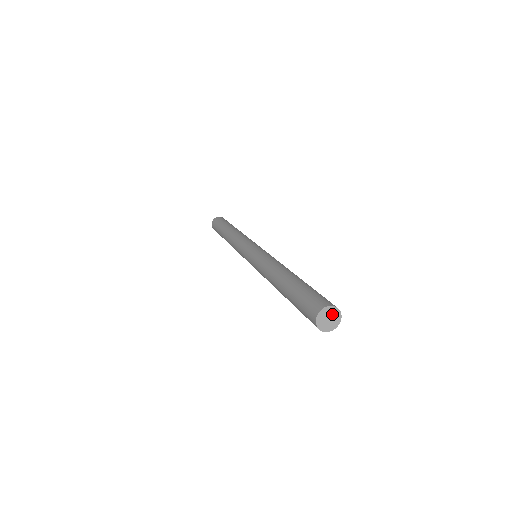
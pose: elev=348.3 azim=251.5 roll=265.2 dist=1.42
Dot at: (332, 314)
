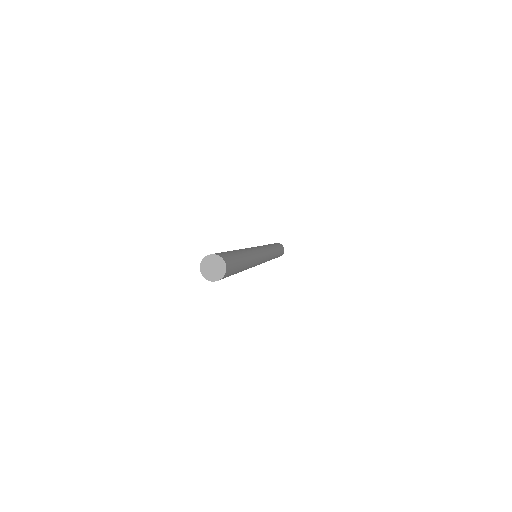
Dot at: (217, 264)
